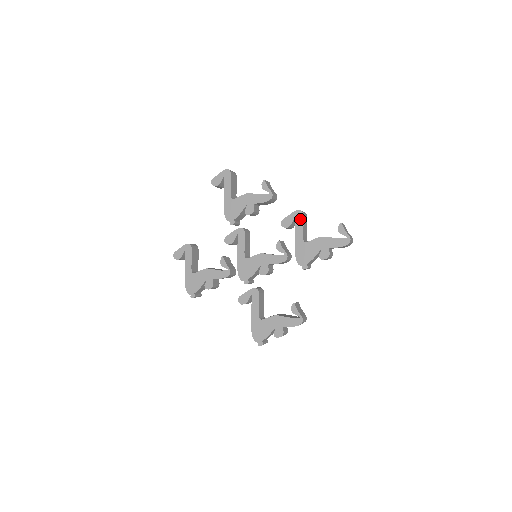
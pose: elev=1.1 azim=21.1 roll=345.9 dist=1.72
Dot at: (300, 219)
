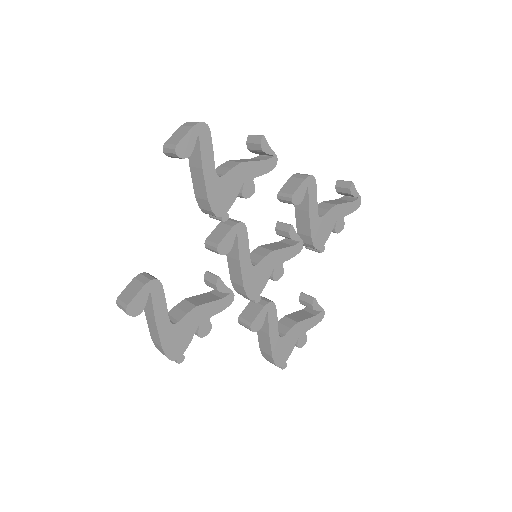
Dot at: (313, 188)
